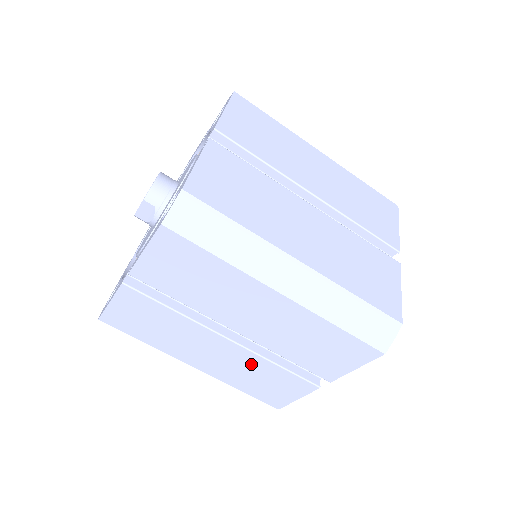
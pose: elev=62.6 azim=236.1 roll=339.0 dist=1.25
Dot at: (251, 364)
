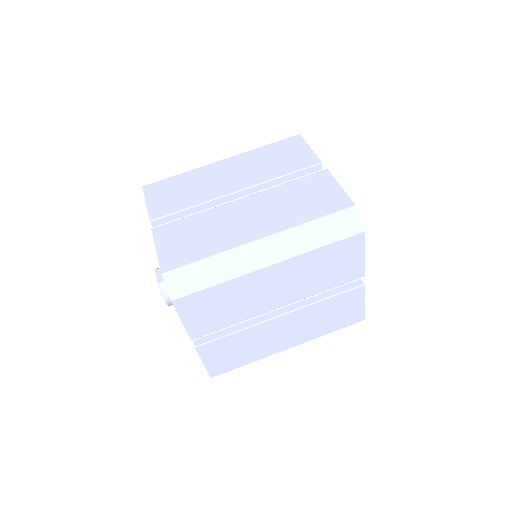
Dot at: (277, 198)
